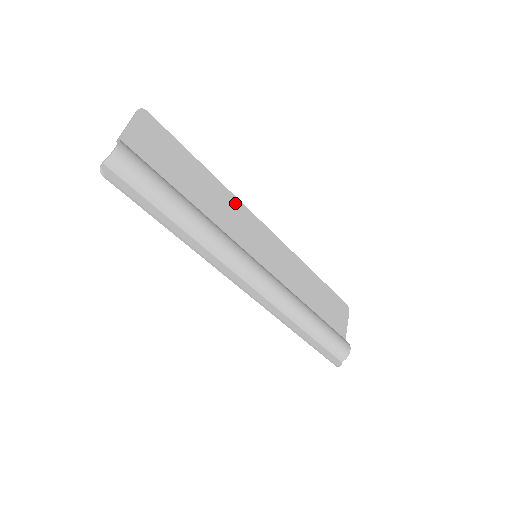
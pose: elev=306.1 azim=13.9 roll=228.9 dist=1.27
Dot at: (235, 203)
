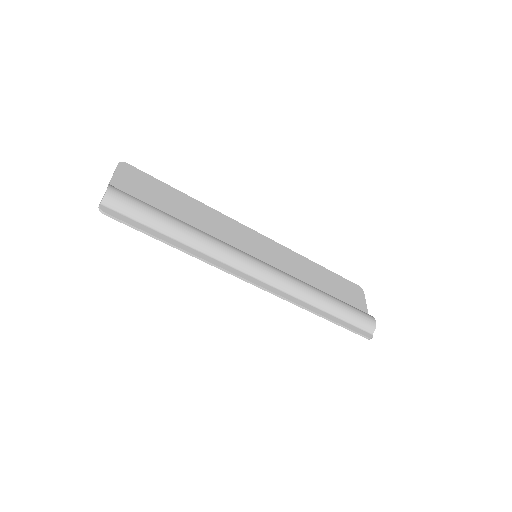
Dot at: (223, 218)
